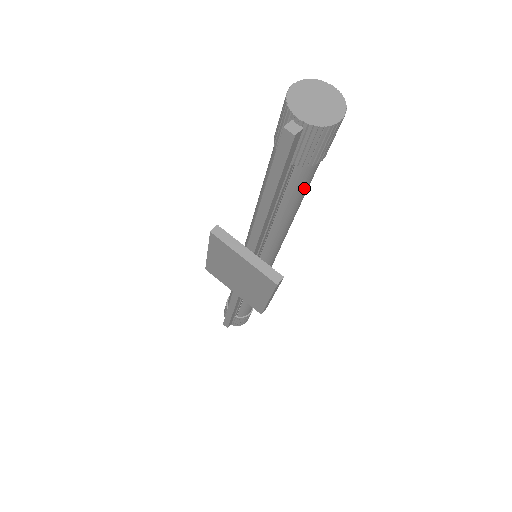
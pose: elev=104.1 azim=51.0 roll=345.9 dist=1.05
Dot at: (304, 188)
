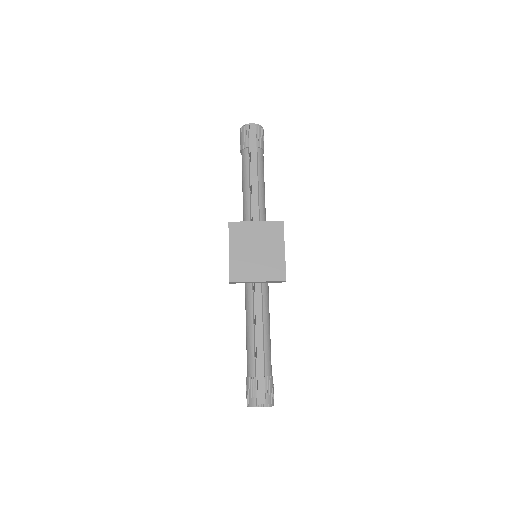
Dot at: (263, 170)
